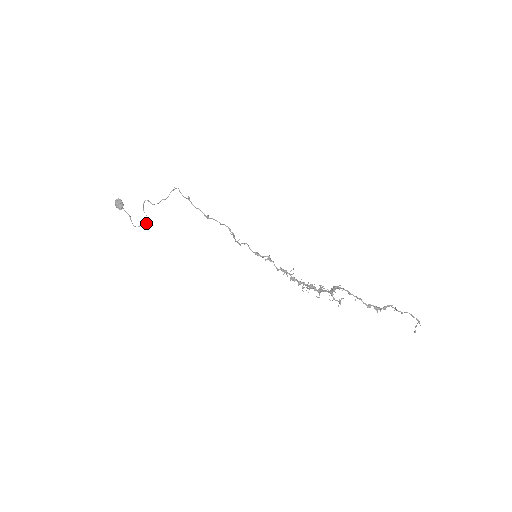
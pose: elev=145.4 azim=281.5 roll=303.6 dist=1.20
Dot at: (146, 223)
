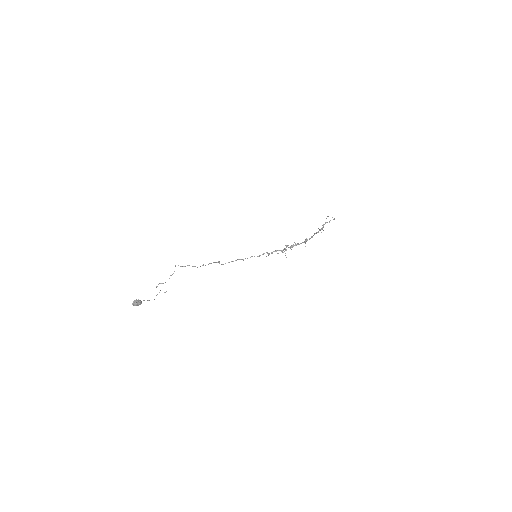
Dot at: occluded
